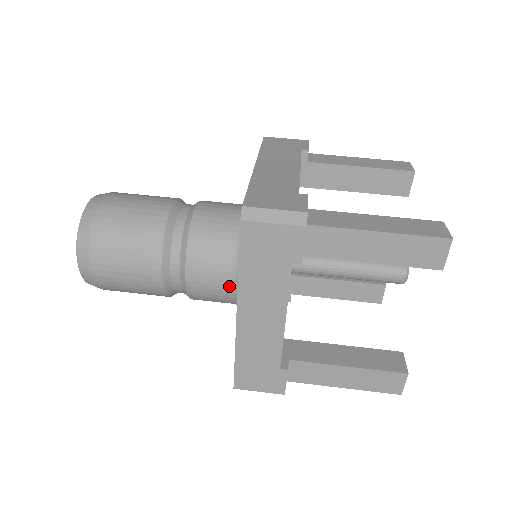
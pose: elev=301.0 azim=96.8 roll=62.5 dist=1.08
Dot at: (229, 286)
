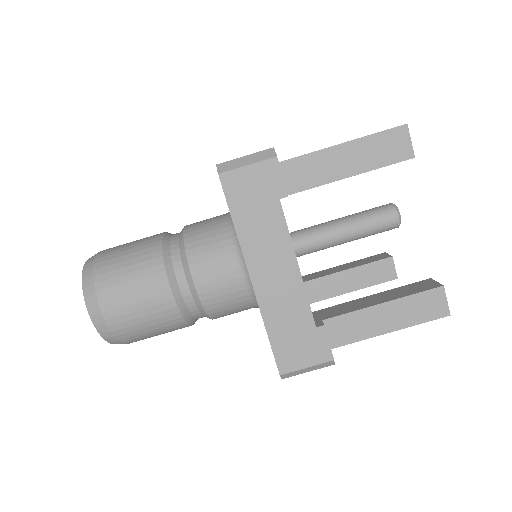
Dot at: (238, 276)
